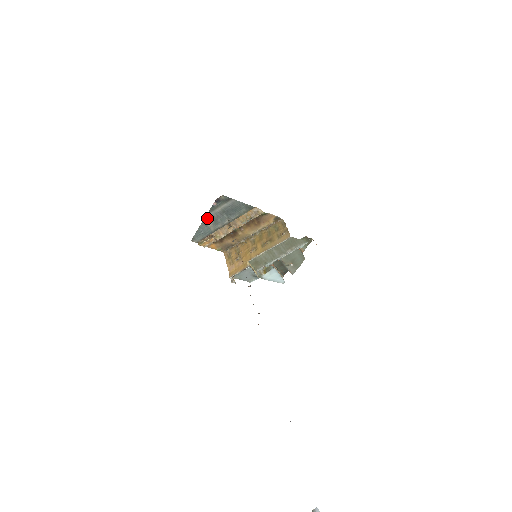
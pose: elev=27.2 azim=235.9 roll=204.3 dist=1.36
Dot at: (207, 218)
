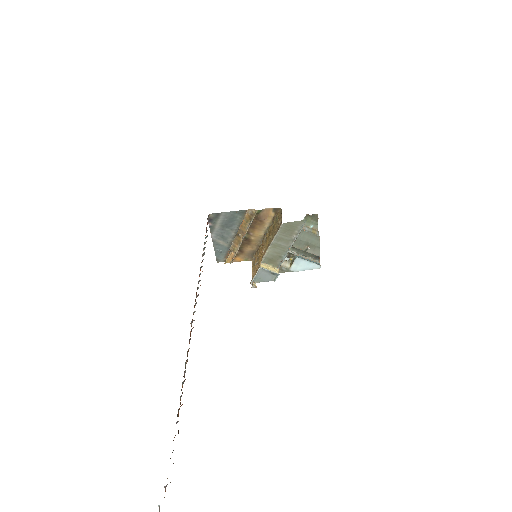
Dot at: (214, 238)
